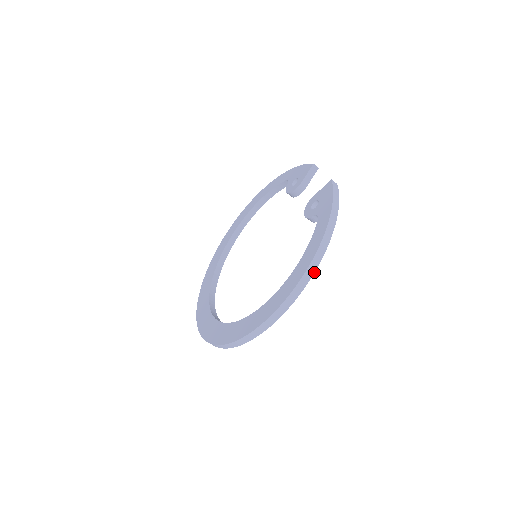
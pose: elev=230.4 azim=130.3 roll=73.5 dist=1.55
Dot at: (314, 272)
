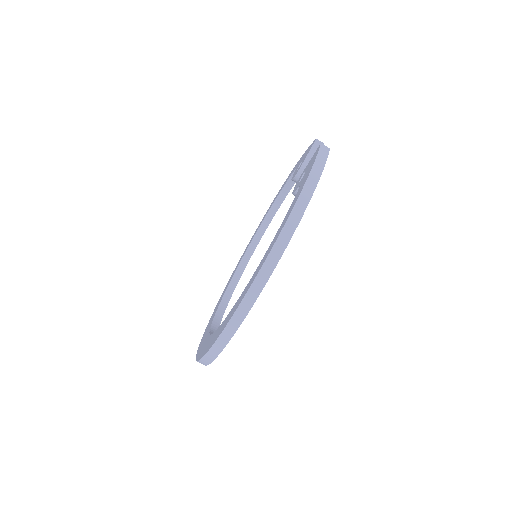
Dot at: occluded
